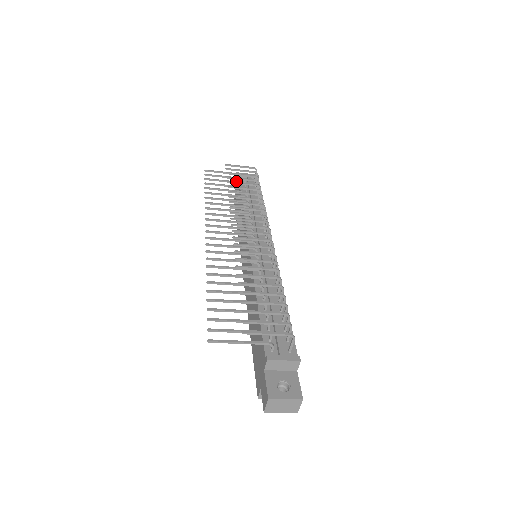
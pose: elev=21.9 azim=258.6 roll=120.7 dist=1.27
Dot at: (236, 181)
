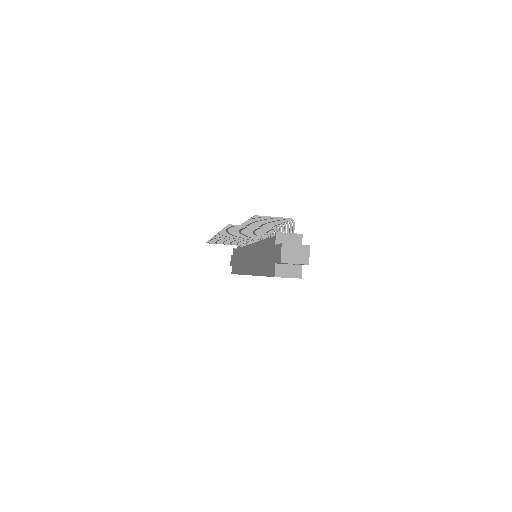
Dot at: occluded
